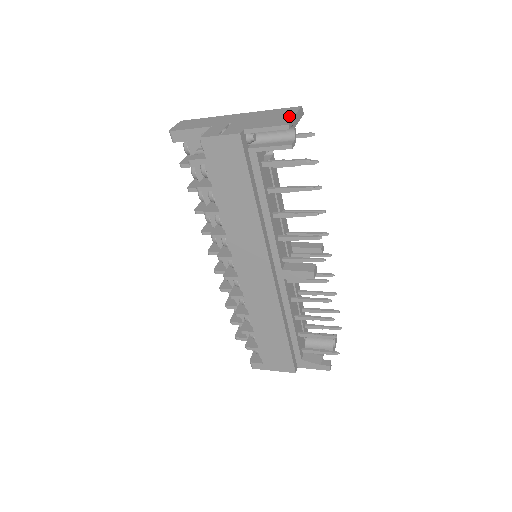
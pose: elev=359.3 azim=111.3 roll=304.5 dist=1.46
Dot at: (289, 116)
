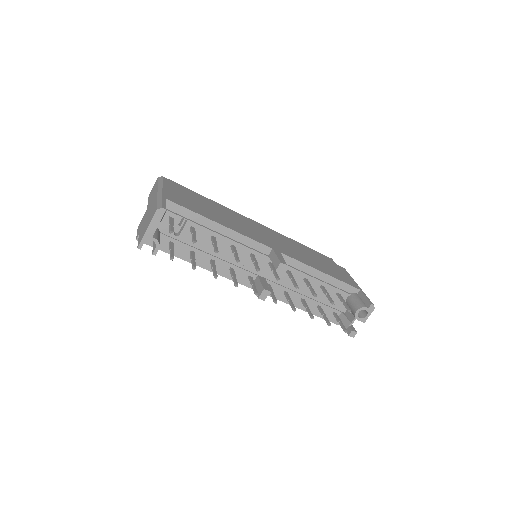
Dot at: (146, 229)
